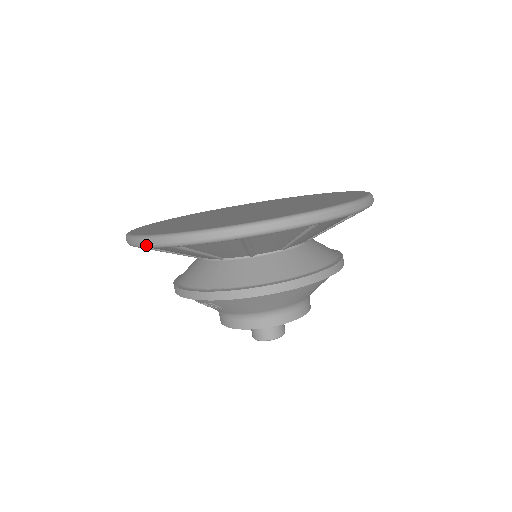
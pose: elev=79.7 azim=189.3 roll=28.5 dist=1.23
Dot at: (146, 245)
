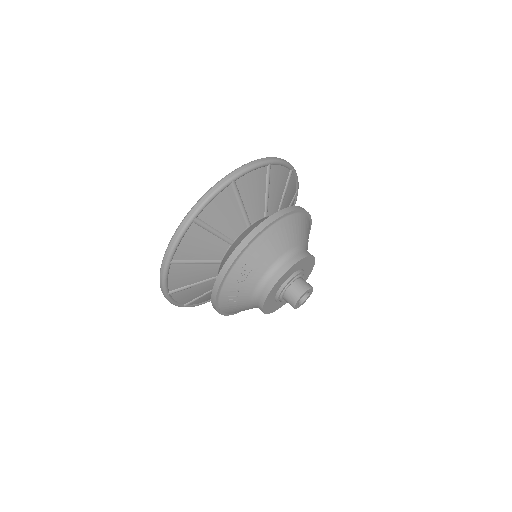
Dot at: (177, 237)
